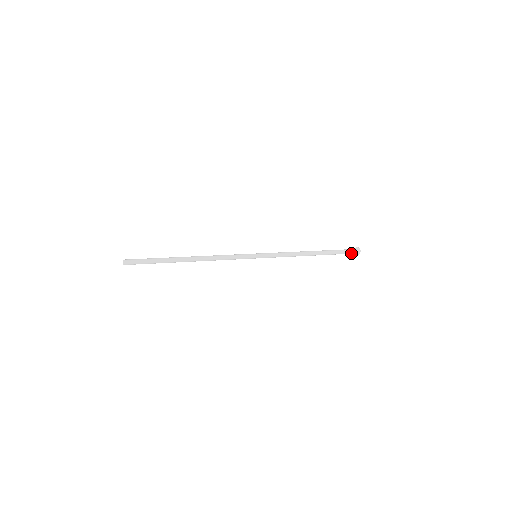
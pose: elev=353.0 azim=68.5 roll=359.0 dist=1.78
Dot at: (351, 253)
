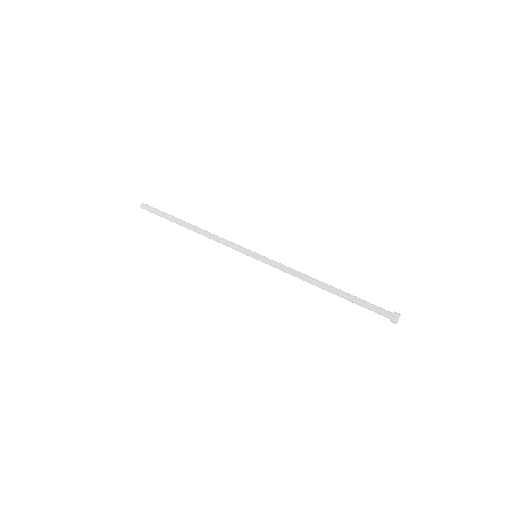
Dot at: (384, 315)
